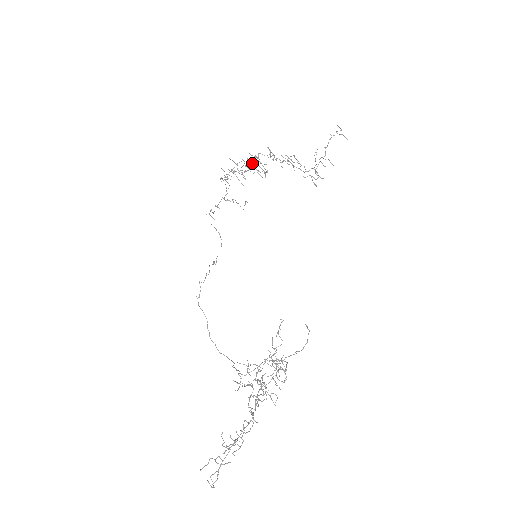
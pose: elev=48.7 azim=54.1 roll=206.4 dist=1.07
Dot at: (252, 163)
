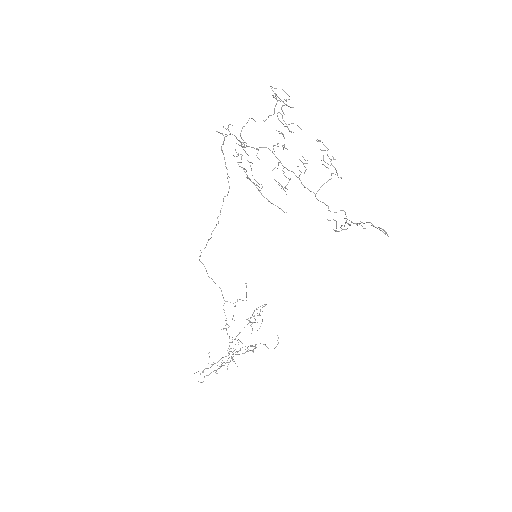
Dot at: (275, 167)
